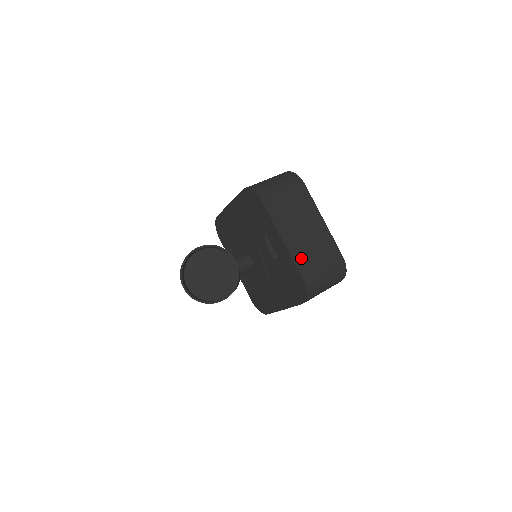
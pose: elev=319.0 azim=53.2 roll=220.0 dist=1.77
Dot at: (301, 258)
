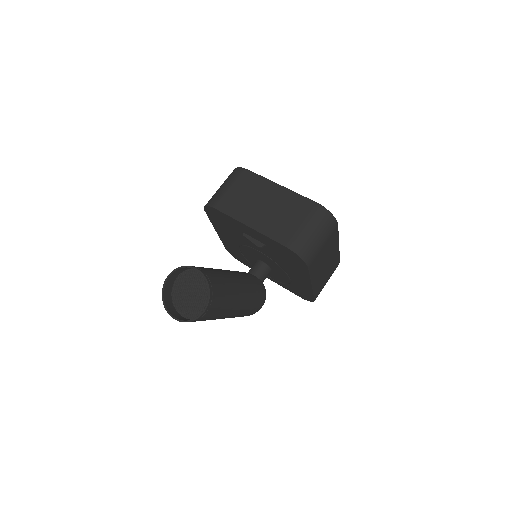
Dot at: (274, 230)
